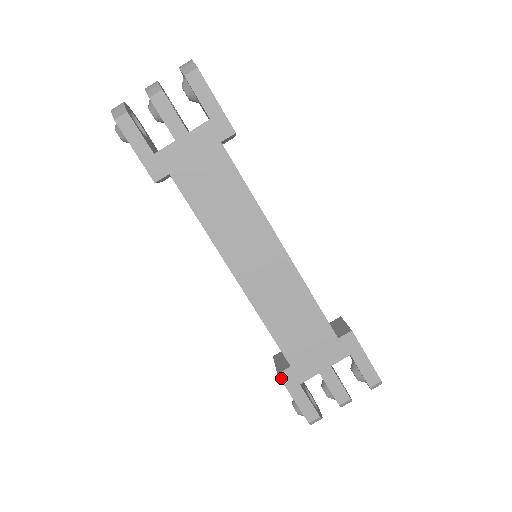
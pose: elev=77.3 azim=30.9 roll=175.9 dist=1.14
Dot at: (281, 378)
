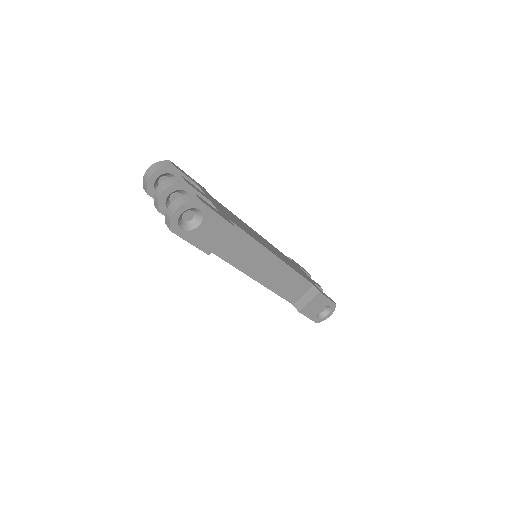
Dot at: occluded
